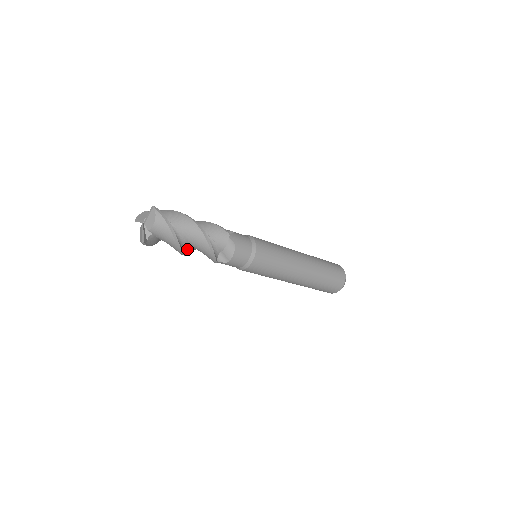
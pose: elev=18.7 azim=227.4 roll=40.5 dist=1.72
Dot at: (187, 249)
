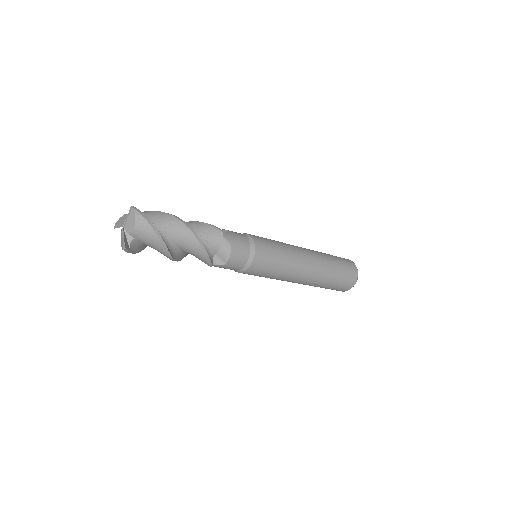
Dot at: (177, 253)
